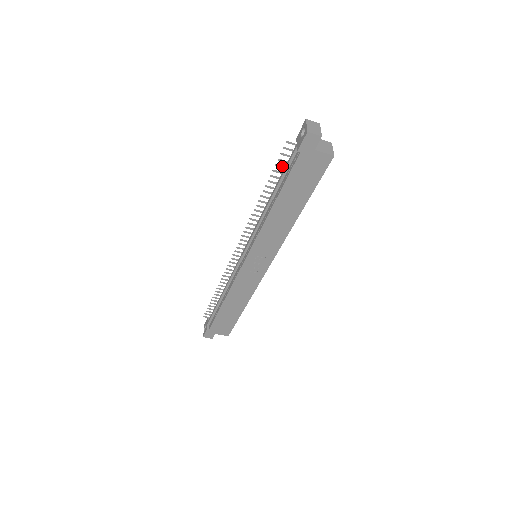
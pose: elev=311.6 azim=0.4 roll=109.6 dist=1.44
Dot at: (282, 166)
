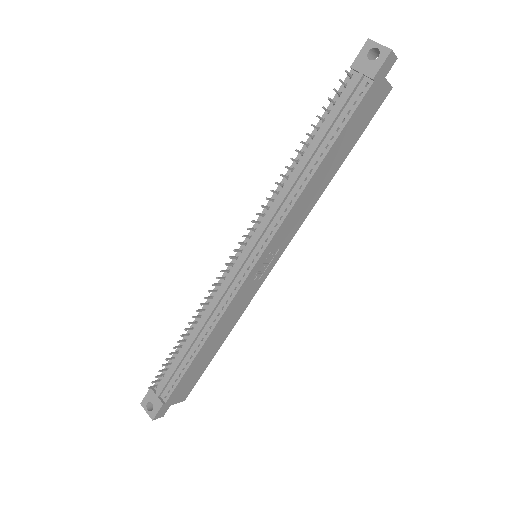
Dot at: (327, 109)
